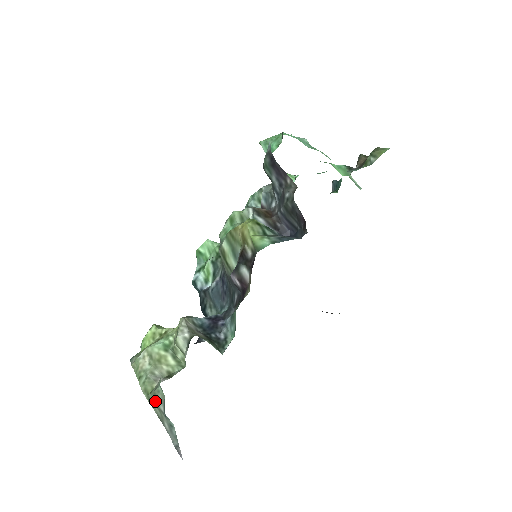
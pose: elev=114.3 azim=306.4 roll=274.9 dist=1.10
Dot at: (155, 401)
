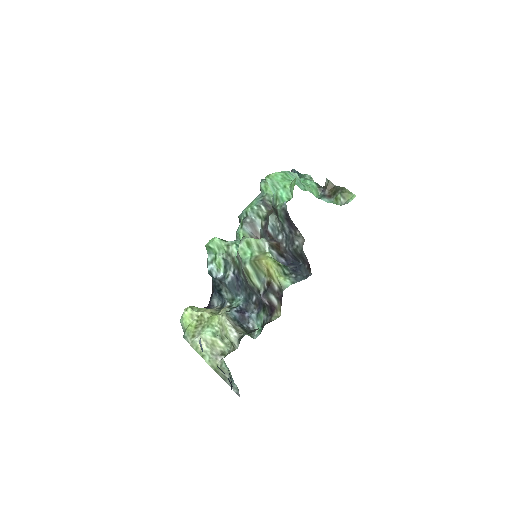
Dot at: (222, 373)
